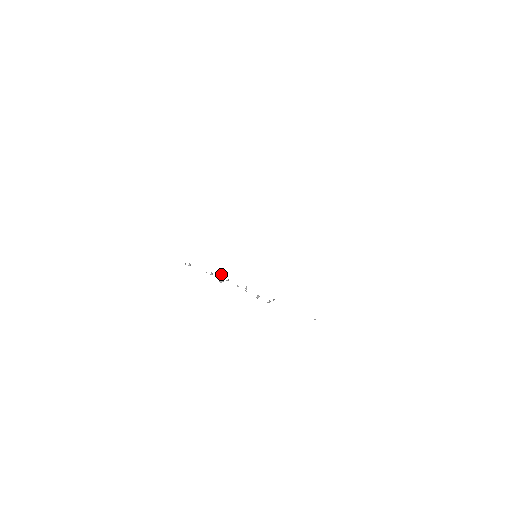
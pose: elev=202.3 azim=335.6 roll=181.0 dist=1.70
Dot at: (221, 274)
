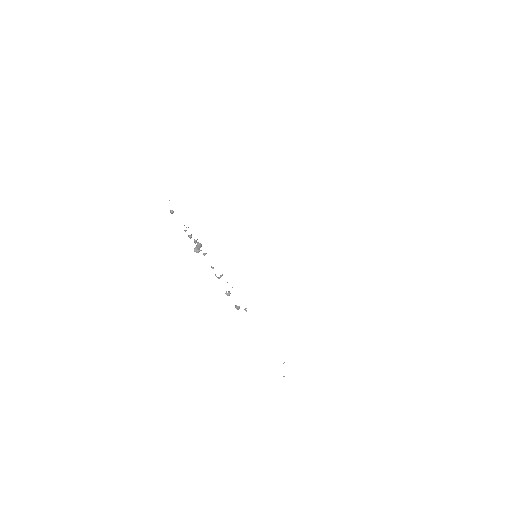
Dot at: occluded
